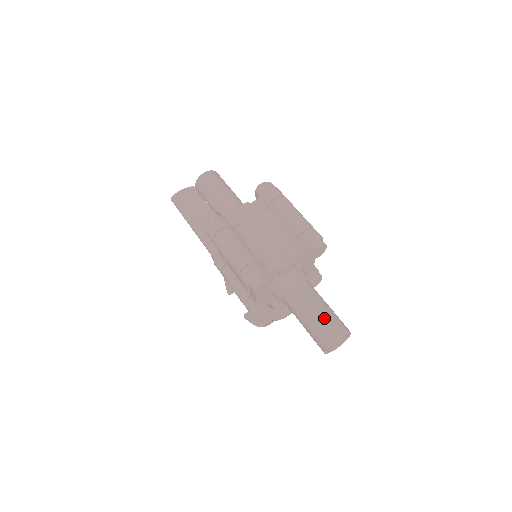
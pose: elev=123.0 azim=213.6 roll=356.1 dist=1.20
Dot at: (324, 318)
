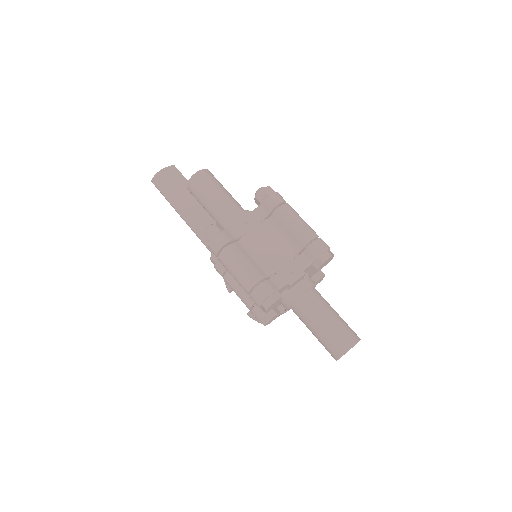
Dot at: (335, 329)
